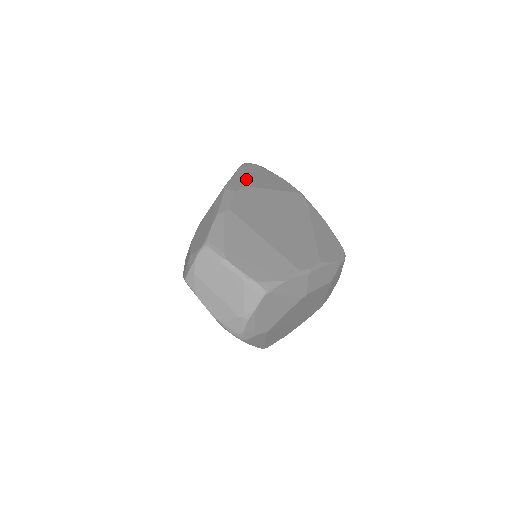
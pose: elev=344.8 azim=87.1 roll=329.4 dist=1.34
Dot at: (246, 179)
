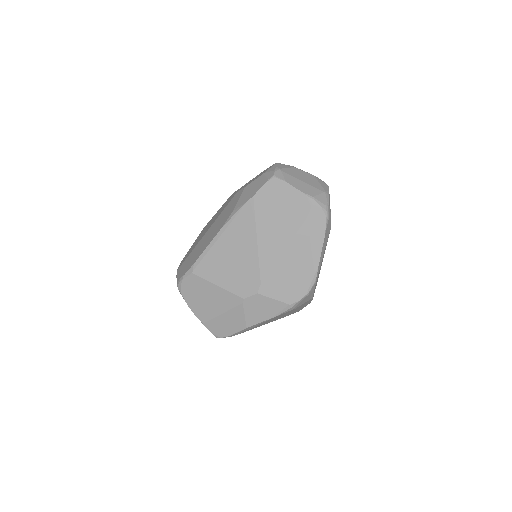
Dot at: occluded
